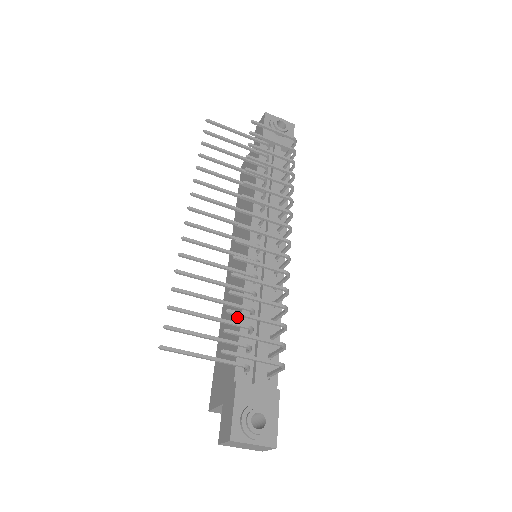
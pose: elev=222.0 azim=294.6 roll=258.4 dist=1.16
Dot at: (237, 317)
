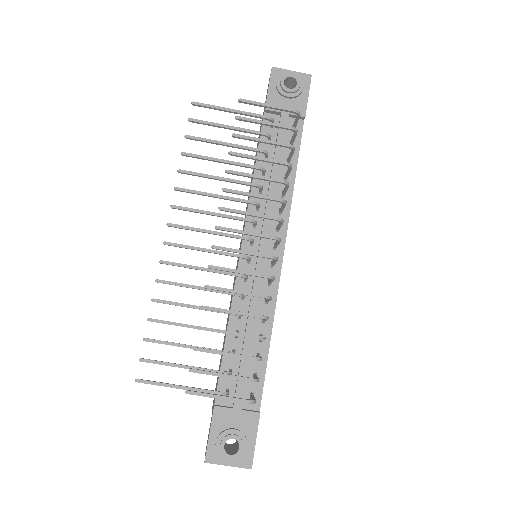
Dot at: occluded
